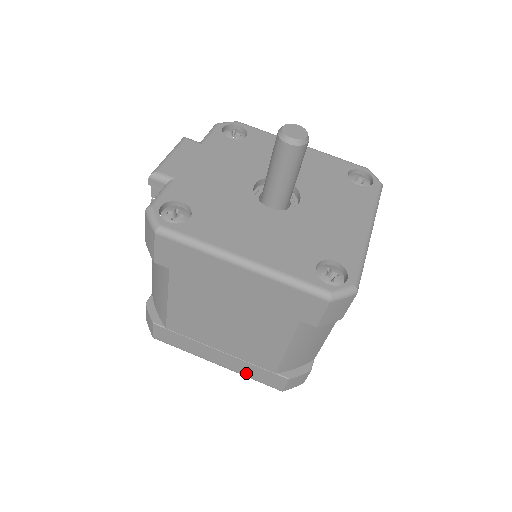
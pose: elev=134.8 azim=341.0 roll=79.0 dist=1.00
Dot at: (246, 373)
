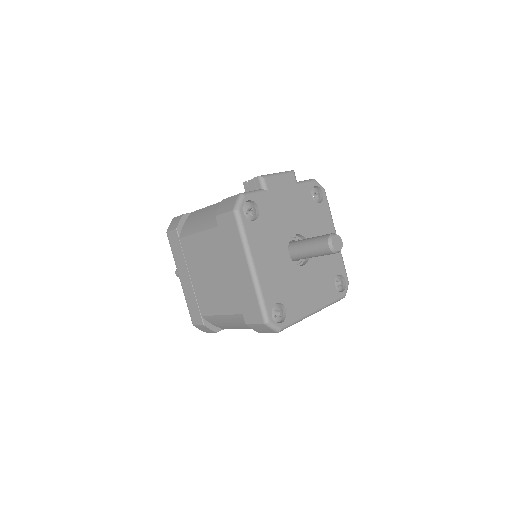
Dot at: (188, 299)
